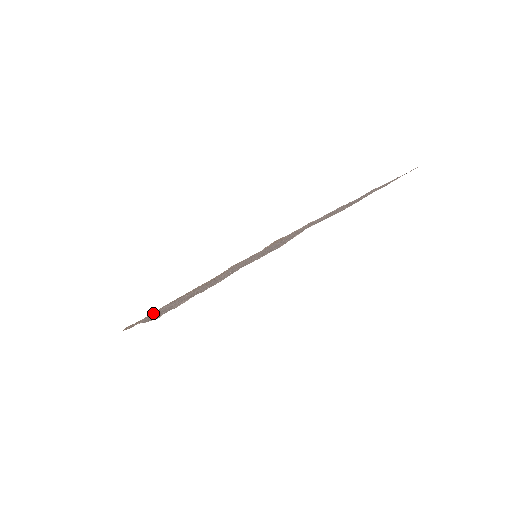
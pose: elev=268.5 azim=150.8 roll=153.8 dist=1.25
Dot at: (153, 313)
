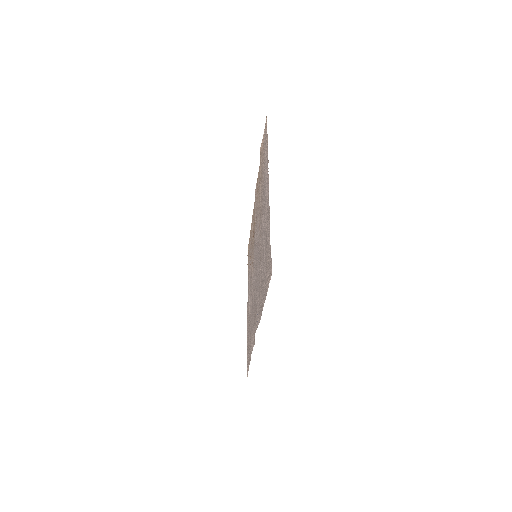
Dot at: occluded
